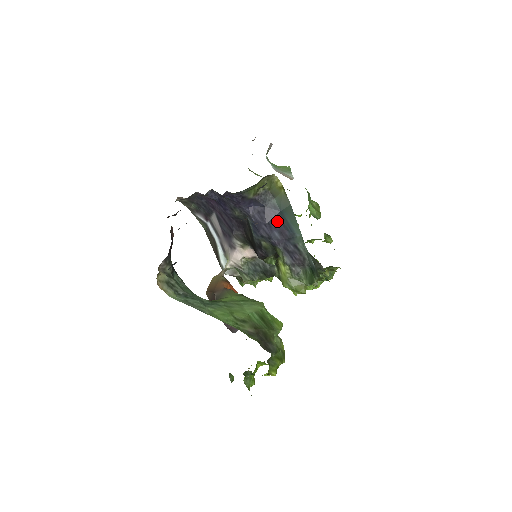
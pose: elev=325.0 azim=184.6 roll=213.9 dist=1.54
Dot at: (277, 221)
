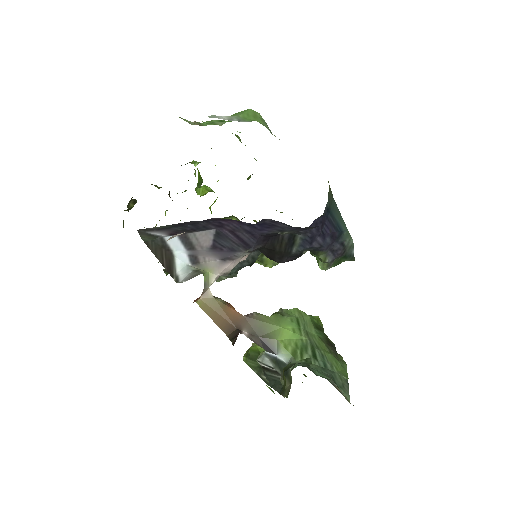
Dot at: (329, 225)
